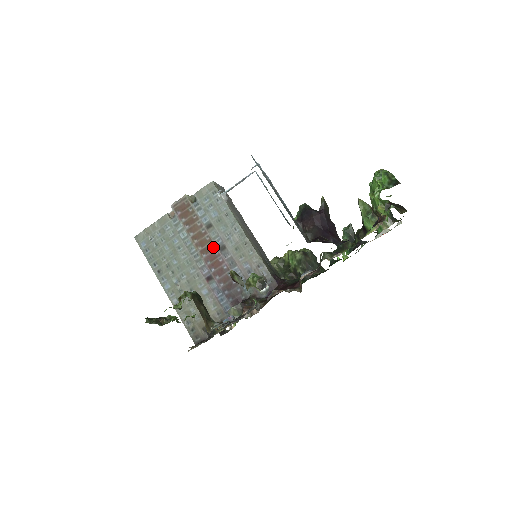
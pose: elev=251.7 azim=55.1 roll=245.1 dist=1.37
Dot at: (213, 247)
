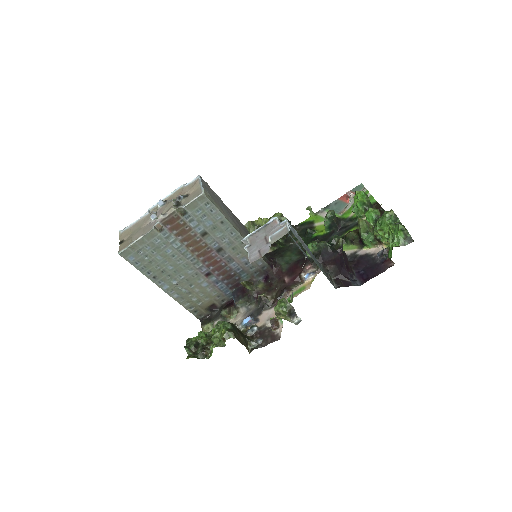
Dot at: (210, 251)
